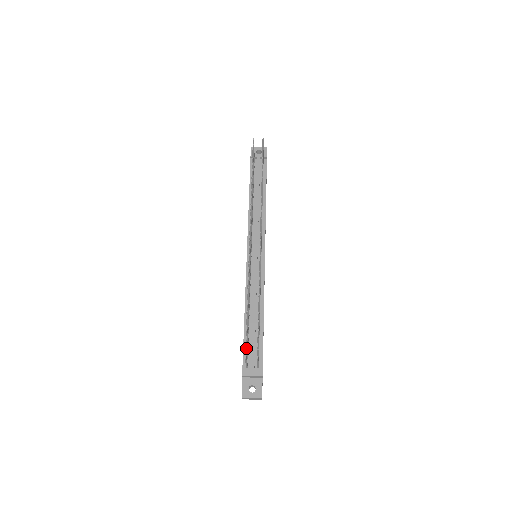
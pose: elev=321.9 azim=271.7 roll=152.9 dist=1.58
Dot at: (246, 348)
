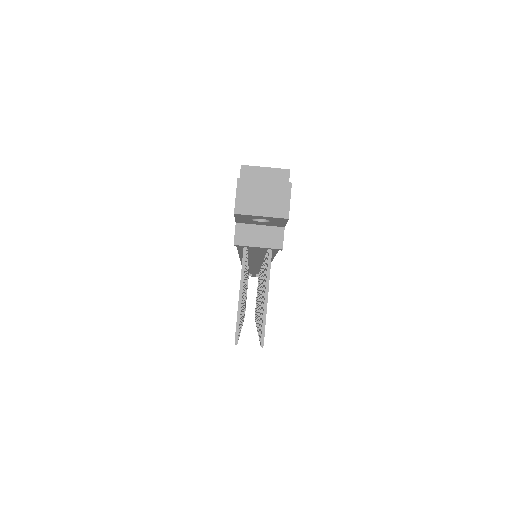
Dot at: occluded
